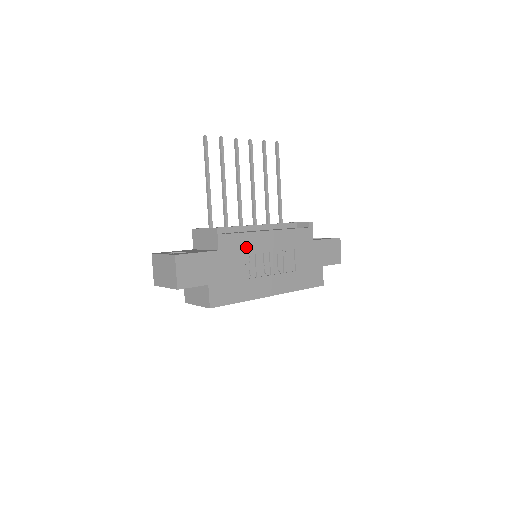
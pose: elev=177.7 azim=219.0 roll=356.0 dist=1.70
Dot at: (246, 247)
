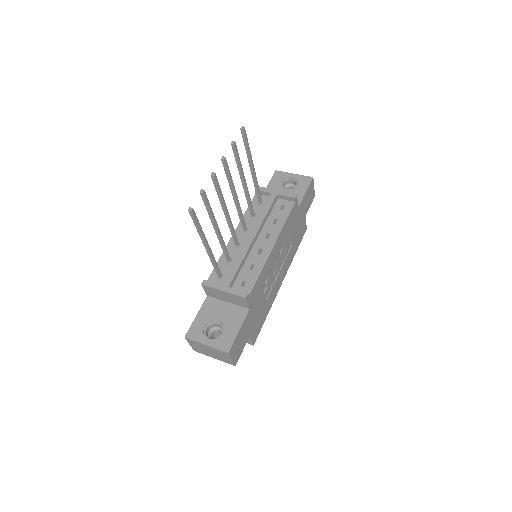
Dot at: (263, 280)
